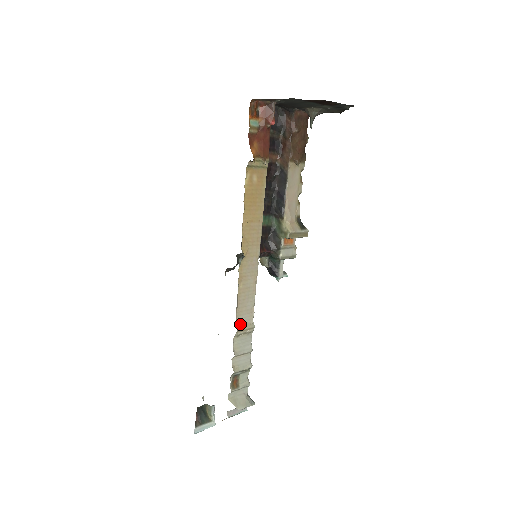
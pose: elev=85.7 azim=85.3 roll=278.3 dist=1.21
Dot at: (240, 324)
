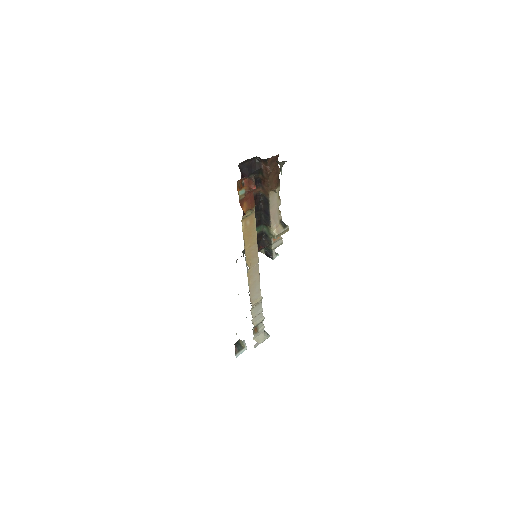
Dot at: (253, 301)
